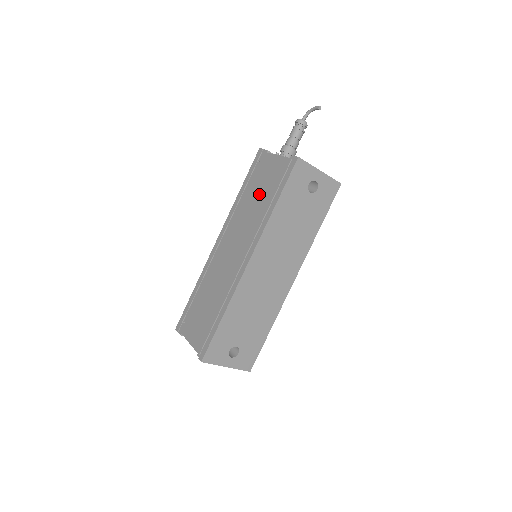
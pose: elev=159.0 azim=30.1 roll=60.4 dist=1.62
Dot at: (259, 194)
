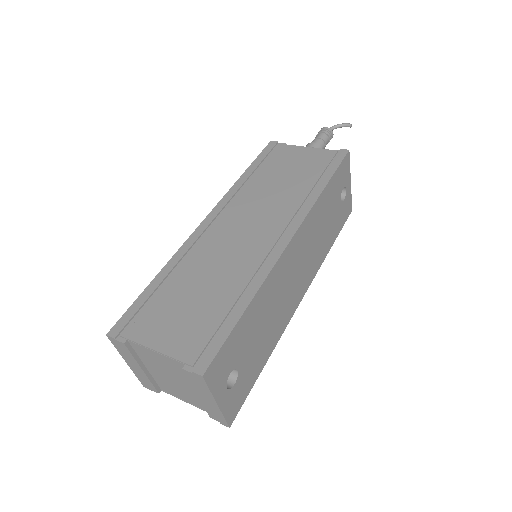
Dot at: (287, 176)
